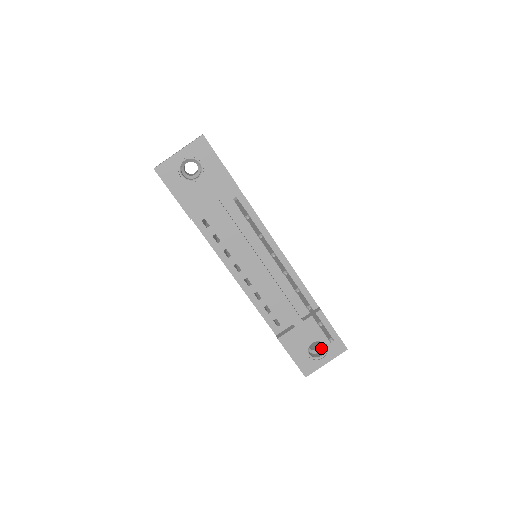
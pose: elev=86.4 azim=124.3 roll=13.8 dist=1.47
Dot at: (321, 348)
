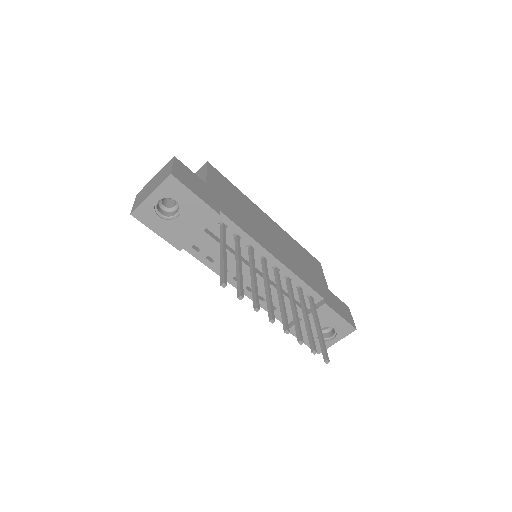
Dot at: (331, 328)
